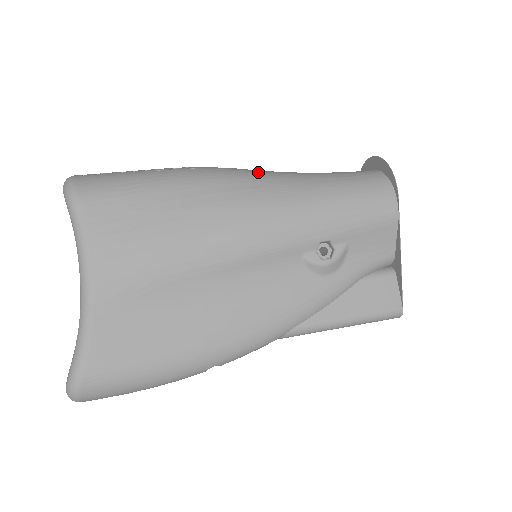
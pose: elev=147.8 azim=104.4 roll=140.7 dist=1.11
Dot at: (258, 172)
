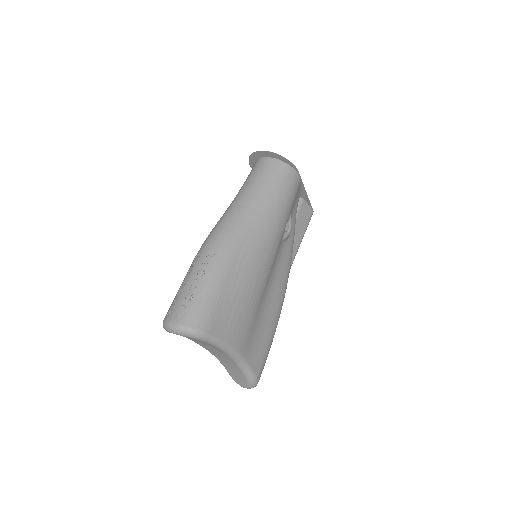
Dot at: (238, 222)
